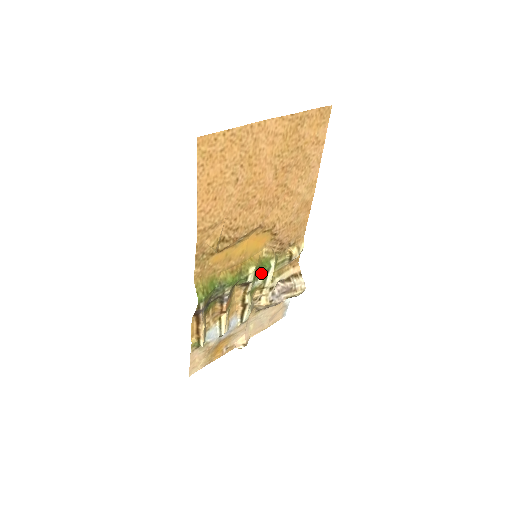
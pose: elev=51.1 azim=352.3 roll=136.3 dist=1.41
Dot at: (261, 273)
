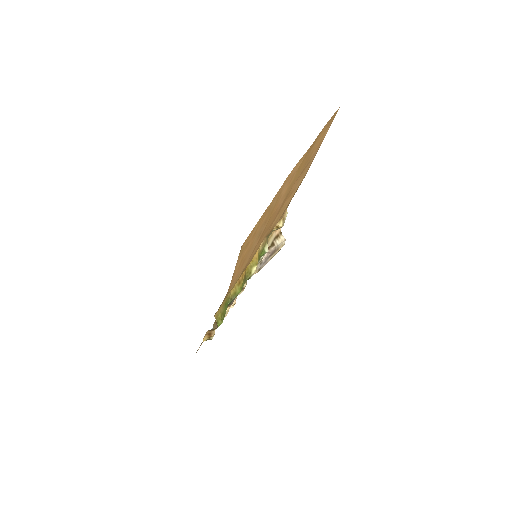
Dot at: occluded
